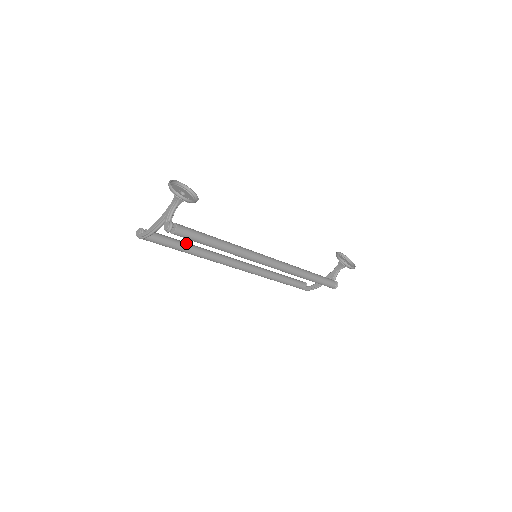
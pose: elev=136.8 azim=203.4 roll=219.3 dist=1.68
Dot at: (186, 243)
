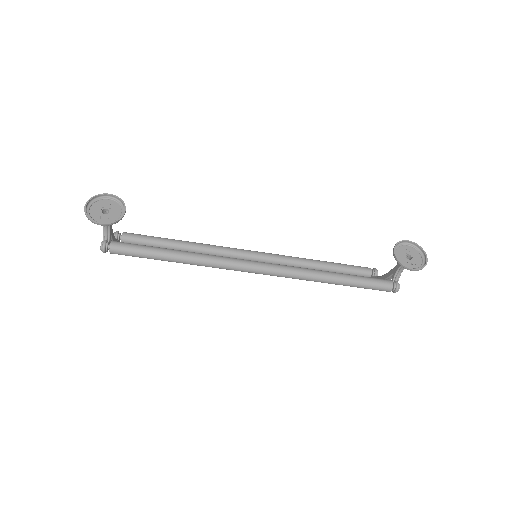
Dot at: (174, 241)
